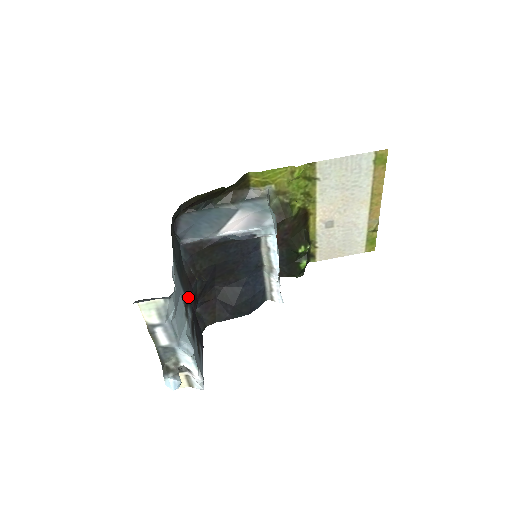
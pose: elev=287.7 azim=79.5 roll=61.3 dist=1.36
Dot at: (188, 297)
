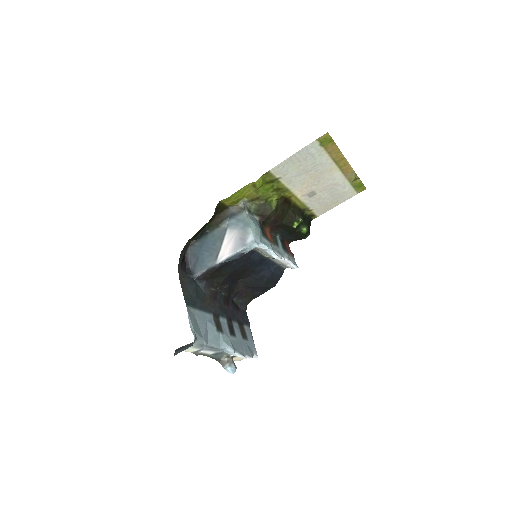
Dot at: (217, 311)
